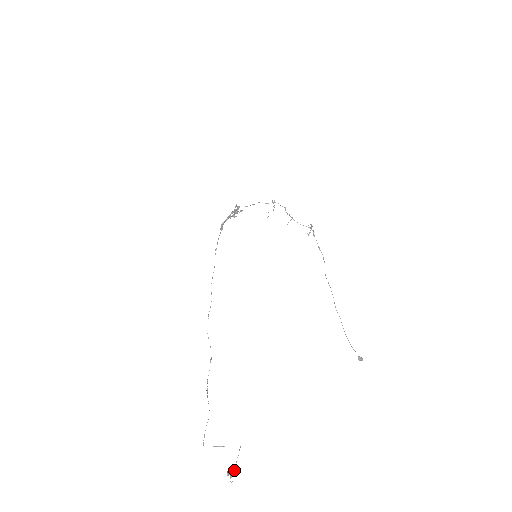
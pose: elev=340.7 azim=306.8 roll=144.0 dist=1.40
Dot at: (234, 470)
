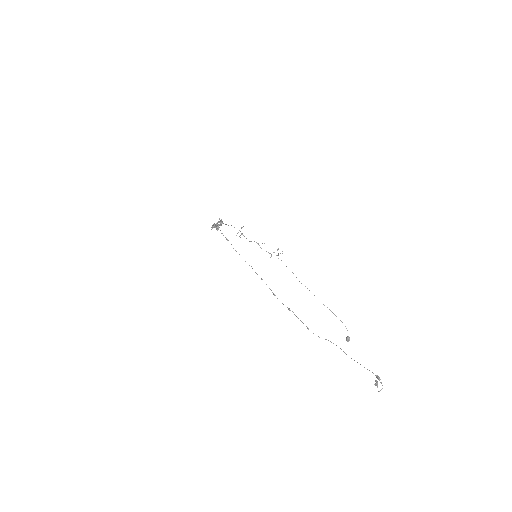
Dot at: (379, 378)
